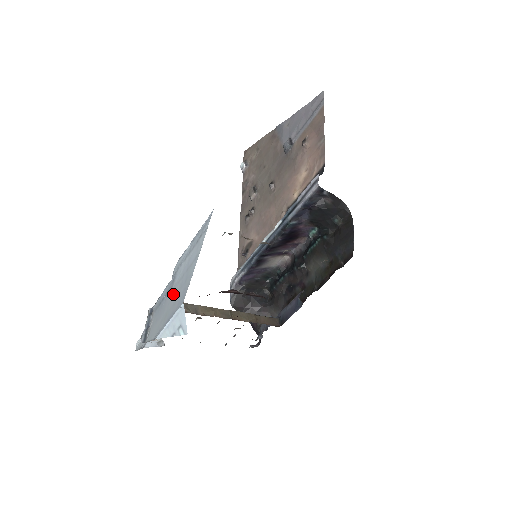
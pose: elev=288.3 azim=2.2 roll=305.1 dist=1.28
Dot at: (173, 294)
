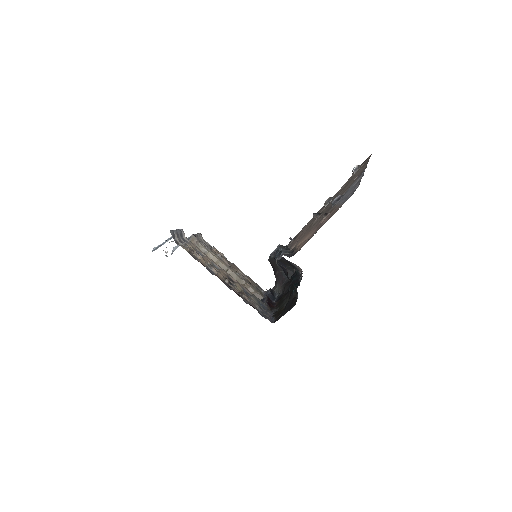
Dot at: occluded
